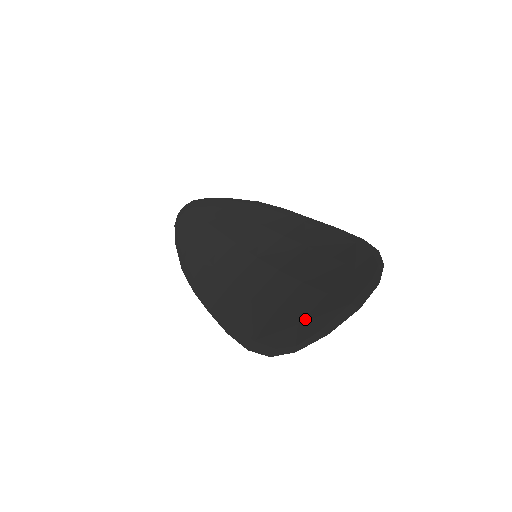
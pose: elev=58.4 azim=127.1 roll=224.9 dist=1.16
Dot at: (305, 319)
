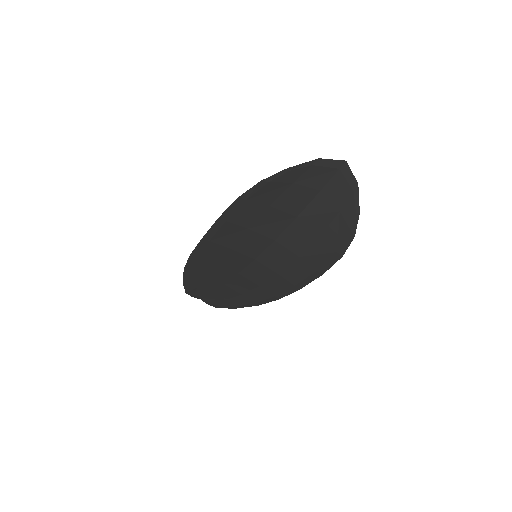
Dot at: (300, 181)
